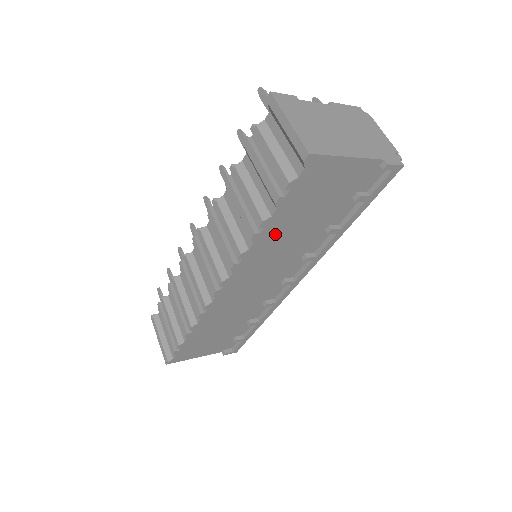
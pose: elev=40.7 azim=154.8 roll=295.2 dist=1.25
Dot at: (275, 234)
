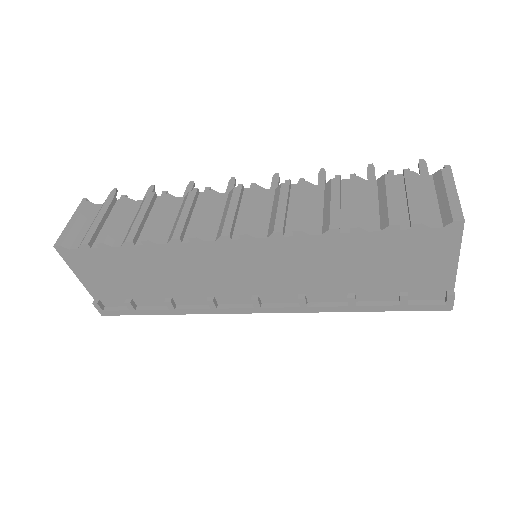
Dot at: (338, 249)
